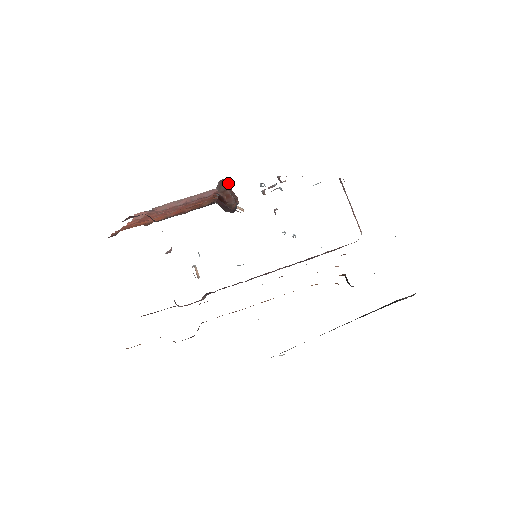
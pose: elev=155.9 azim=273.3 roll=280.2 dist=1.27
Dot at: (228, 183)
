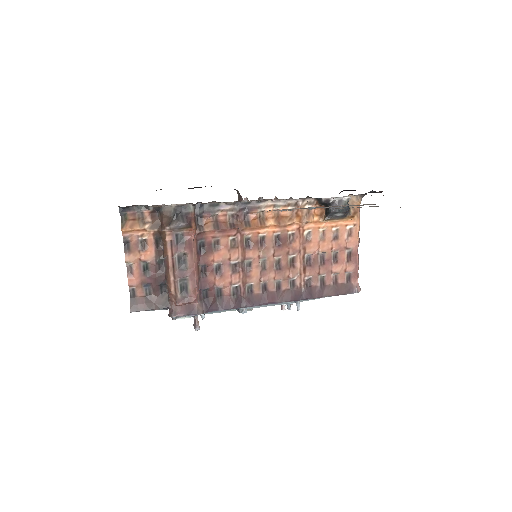
Dot at: occluded
